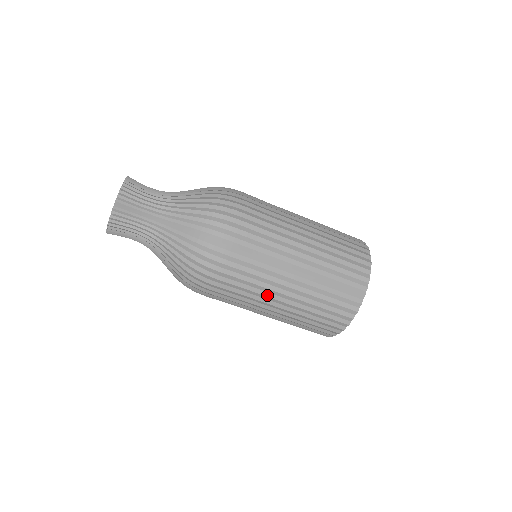
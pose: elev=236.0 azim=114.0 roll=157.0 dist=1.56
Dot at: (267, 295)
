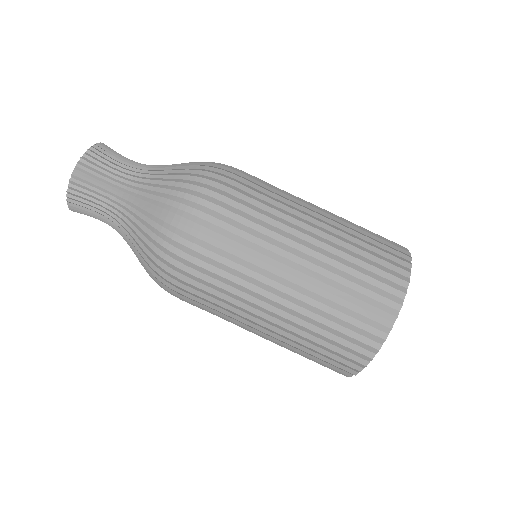
Dot at: (260, 292)
